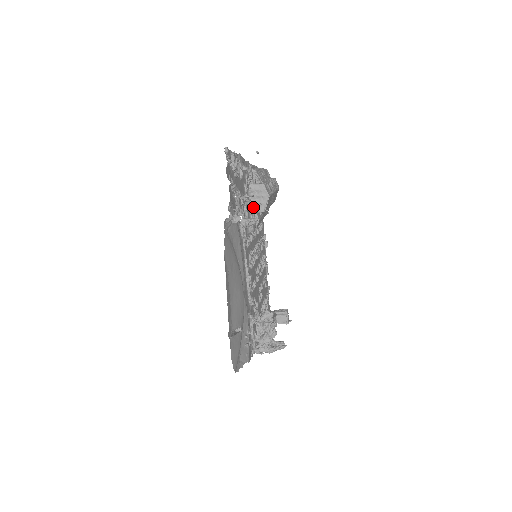
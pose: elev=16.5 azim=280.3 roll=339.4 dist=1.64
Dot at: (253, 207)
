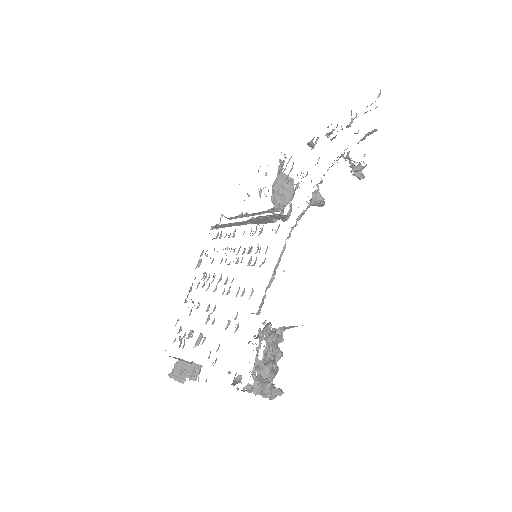
Dot at: (272, 197)
